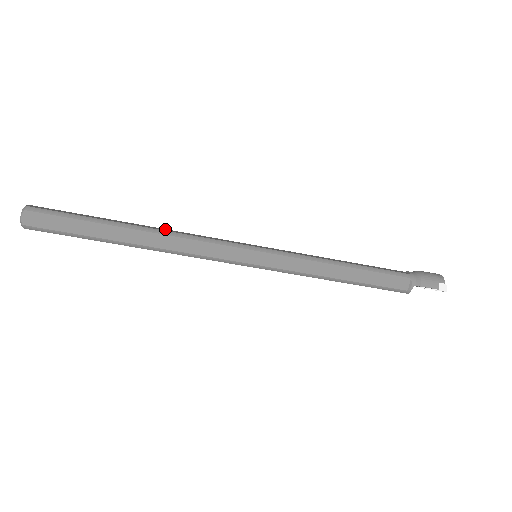
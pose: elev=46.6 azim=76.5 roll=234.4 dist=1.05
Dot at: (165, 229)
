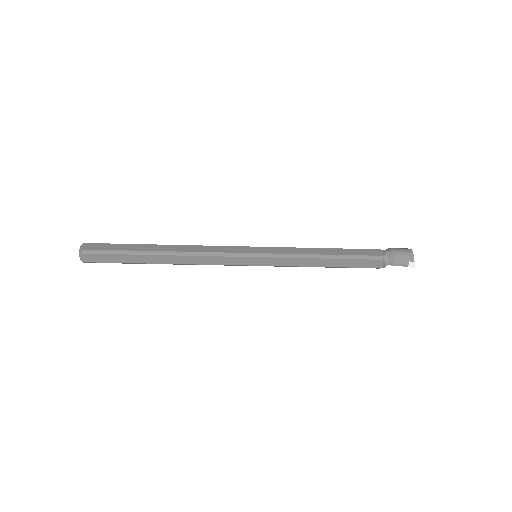
Dot at: (183, 246)
